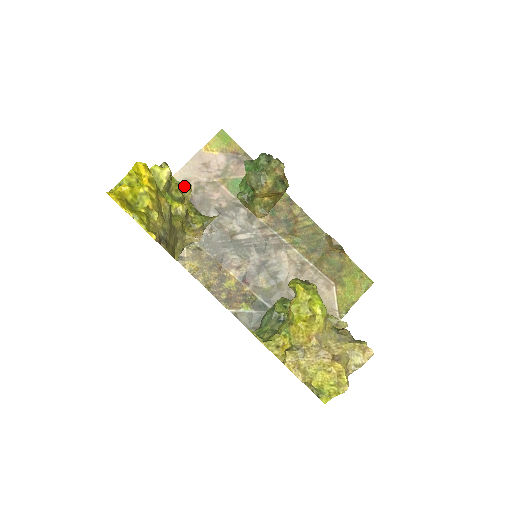
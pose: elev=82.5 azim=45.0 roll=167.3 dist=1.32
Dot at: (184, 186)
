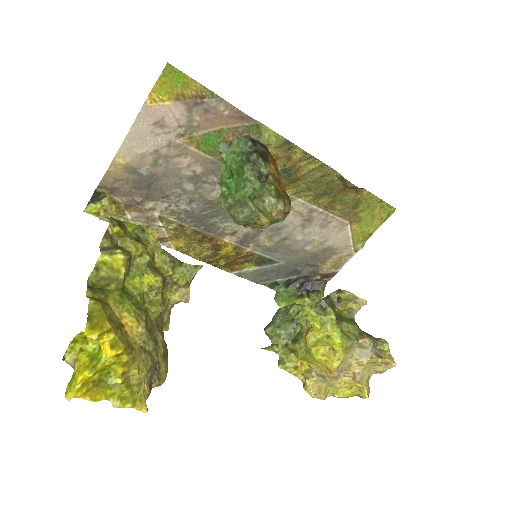
Dot at: (147, 234)
